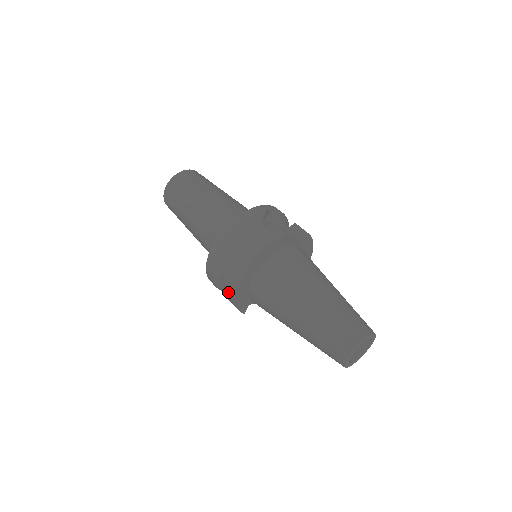
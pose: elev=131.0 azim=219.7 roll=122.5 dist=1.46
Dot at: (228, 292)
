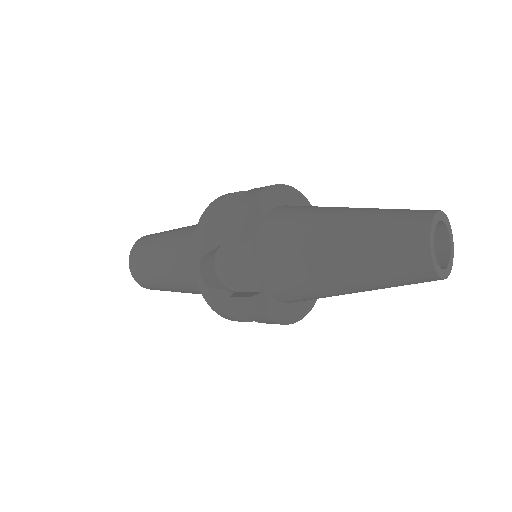
Dot at: (244, 199)
